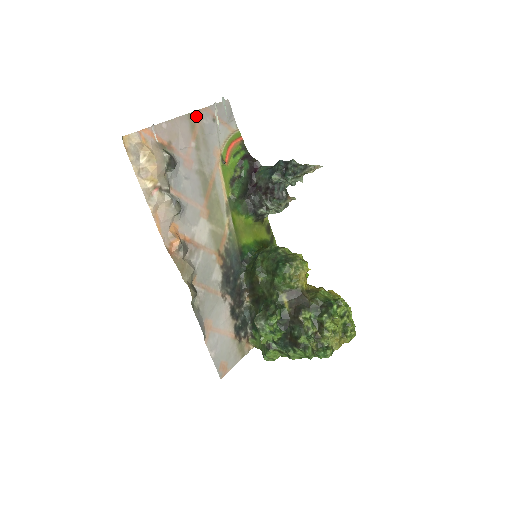
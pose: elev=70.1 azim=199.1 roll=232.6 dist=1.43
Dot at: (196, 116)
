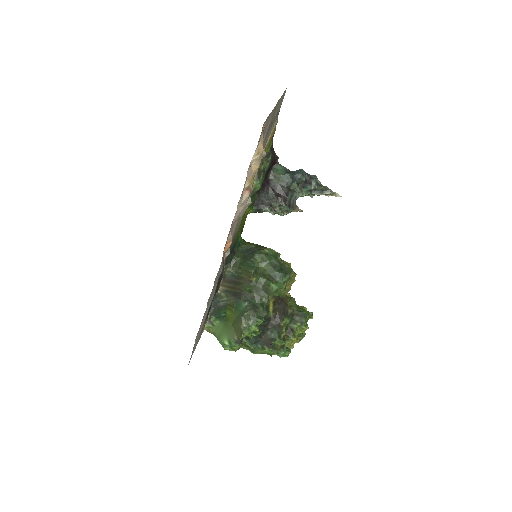
Dot at: (277, 105)
